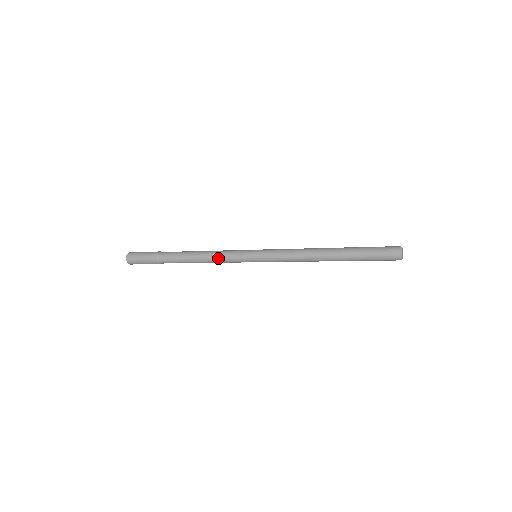
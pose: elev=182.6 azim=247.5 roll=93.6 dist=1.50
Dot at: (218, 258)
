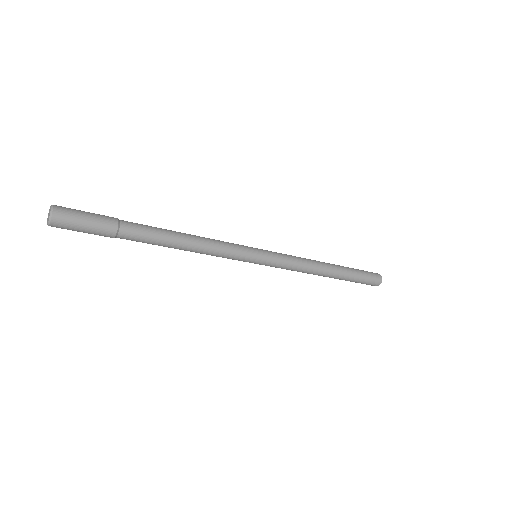
Dot at: (216, 248)
